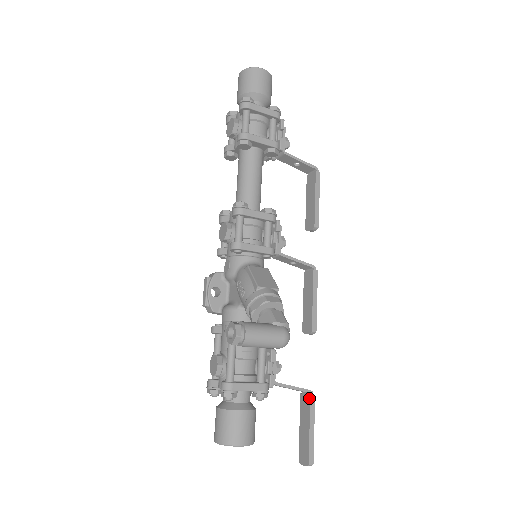
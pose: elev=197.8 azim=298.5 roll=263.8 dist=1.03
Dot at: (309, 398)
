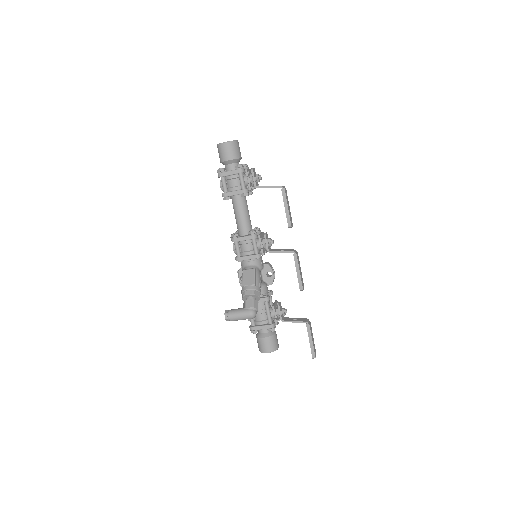
Dot at: (306, 326)
